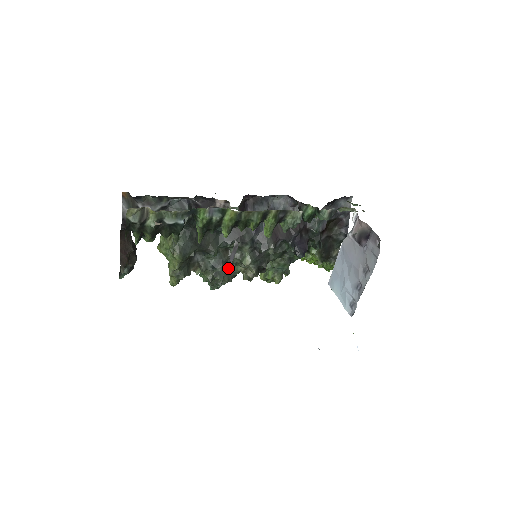
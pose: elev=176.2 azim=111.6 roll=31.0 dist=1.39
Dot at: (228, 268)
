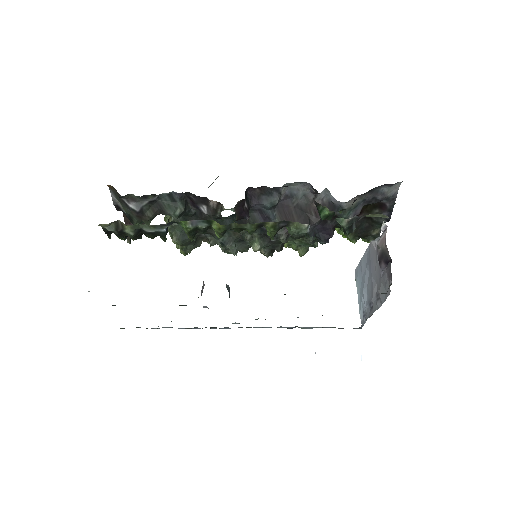
Dot at: (242, 242)
